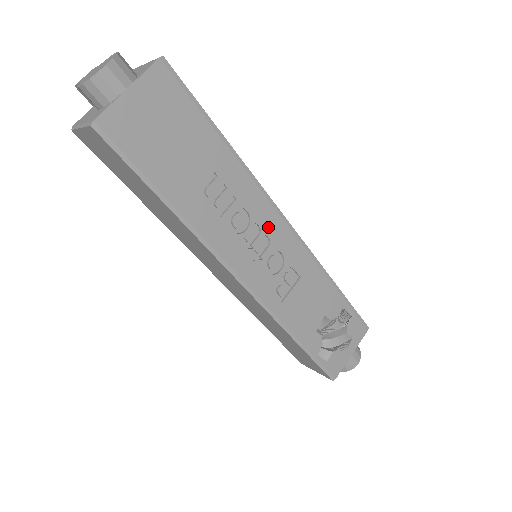
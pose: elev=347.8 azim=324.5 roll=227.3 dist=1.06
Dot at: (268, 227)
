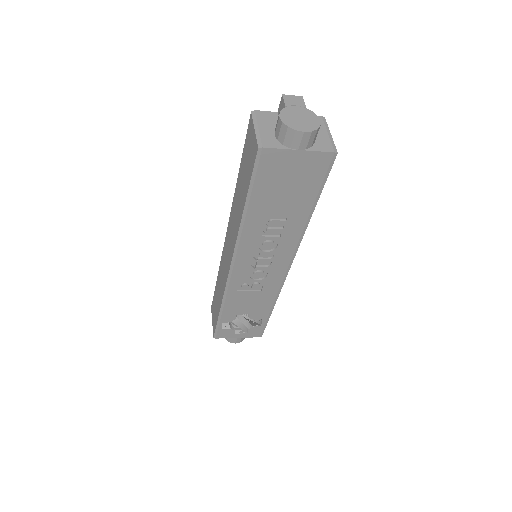
Dot at: (278, 260)
